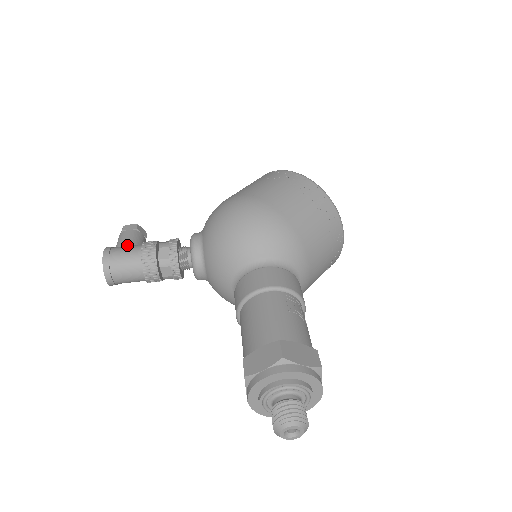
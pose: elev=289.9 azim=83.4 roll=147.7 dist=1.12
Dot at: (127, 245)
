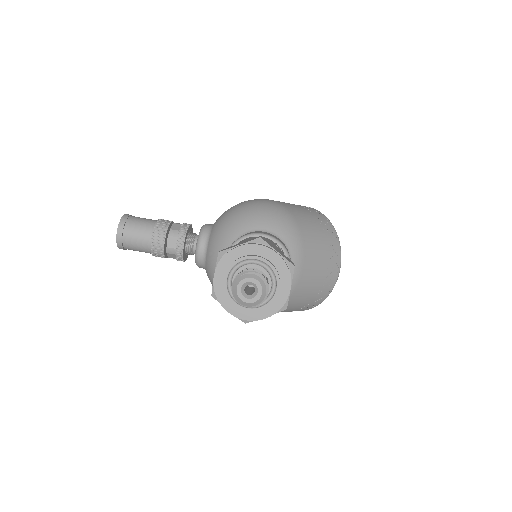
Dot at: occluded
